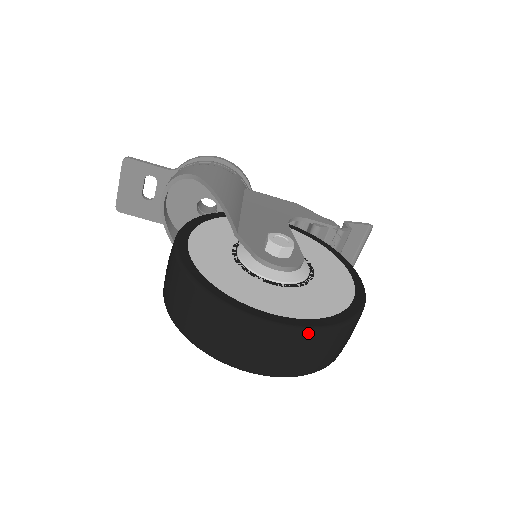
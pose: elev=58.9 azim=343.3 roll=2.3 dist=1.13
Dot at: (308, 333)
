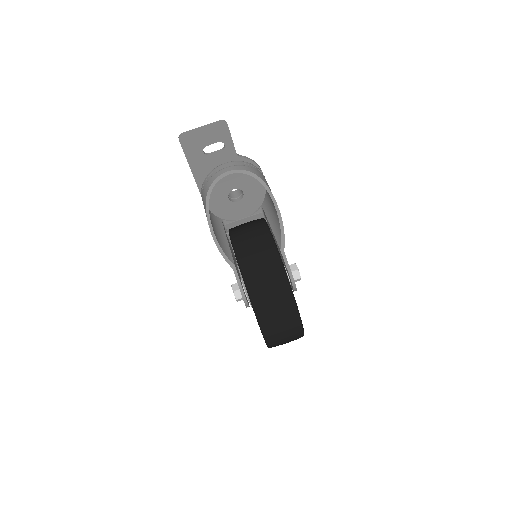
Dot at: (302, 334)
